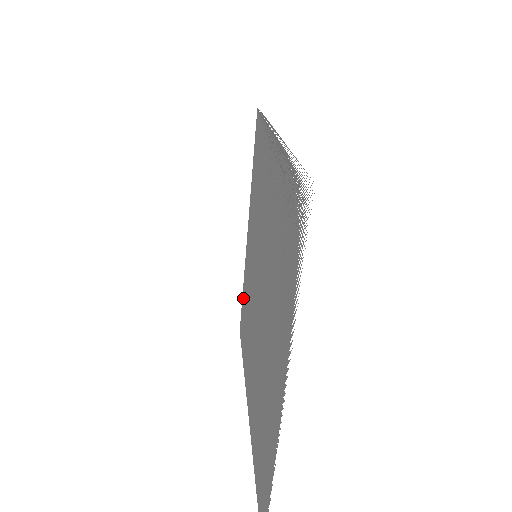
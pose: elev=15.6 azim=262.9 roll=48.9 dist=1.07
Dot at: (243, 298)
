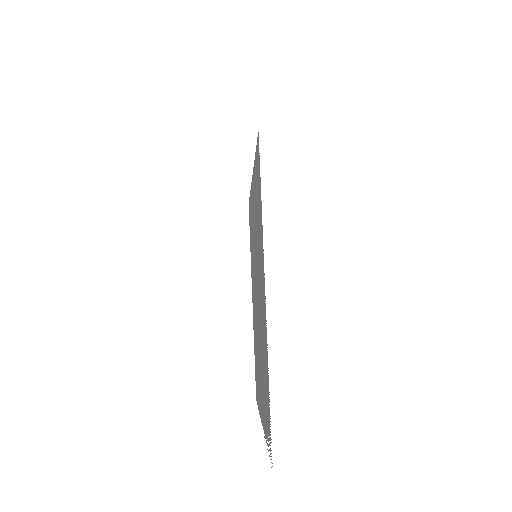
Dot at: (250, 206)
